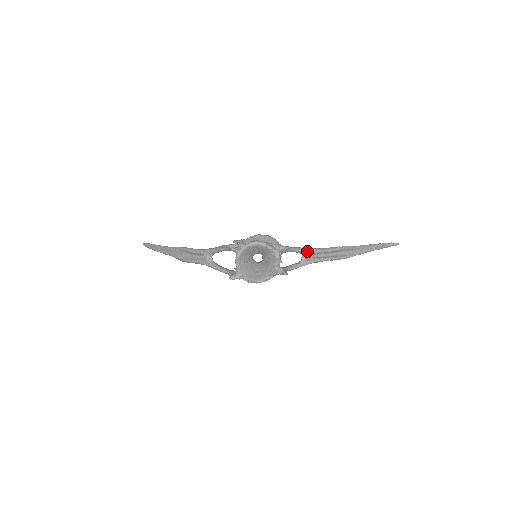
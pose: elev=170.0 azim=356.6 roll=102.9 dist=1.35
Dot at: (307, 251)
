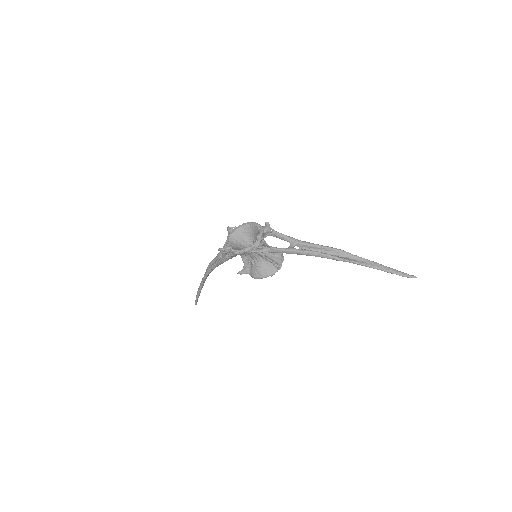
Dot at: (295, 240)
